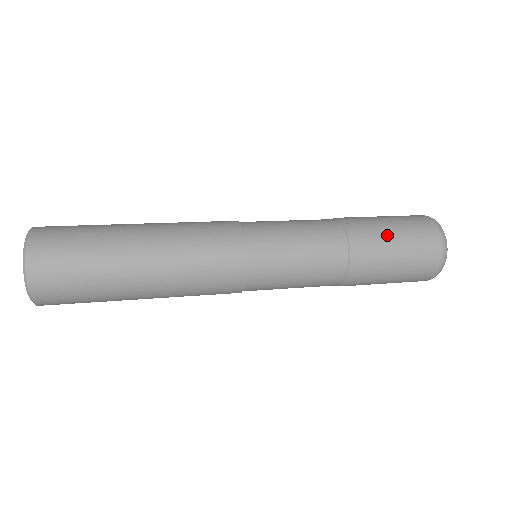
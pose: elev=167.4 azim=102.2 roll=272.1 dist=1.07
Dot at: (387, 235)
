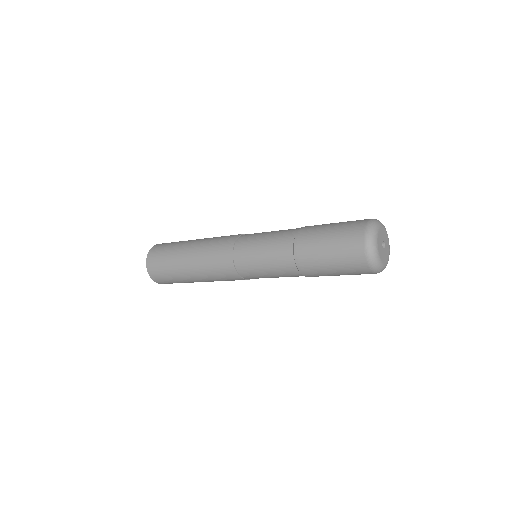
Dot at: (322, 254)
